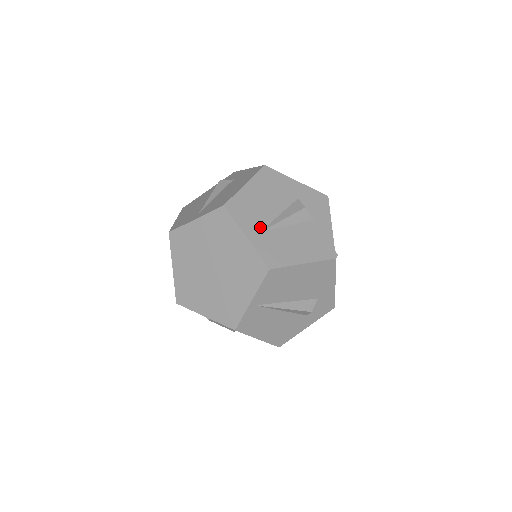
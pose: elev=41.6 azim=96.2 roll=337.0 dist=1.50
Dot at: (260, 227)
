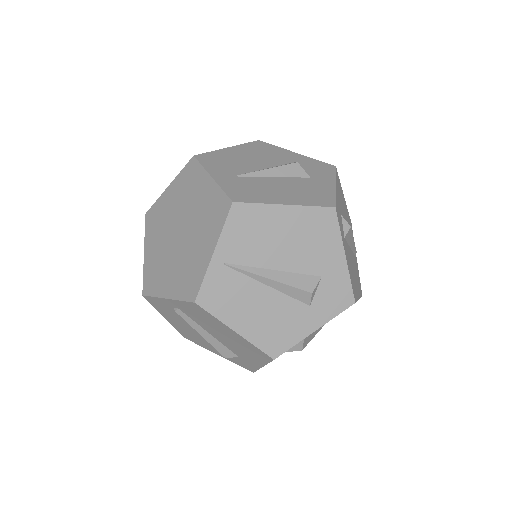
Dot at: (234, 173)
